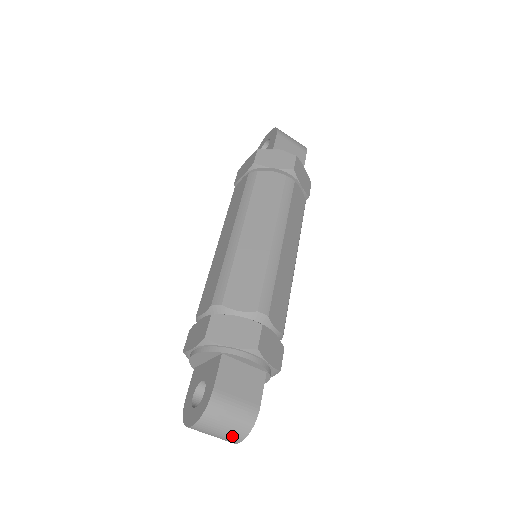
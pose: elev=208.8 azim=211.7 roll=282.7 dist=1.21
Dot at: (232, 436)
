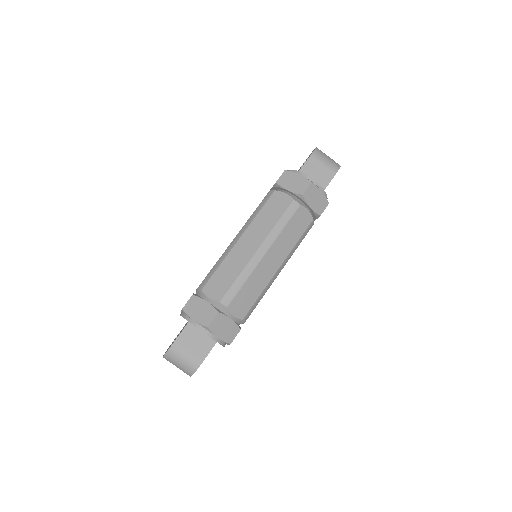
Dot at: (184, 371)
